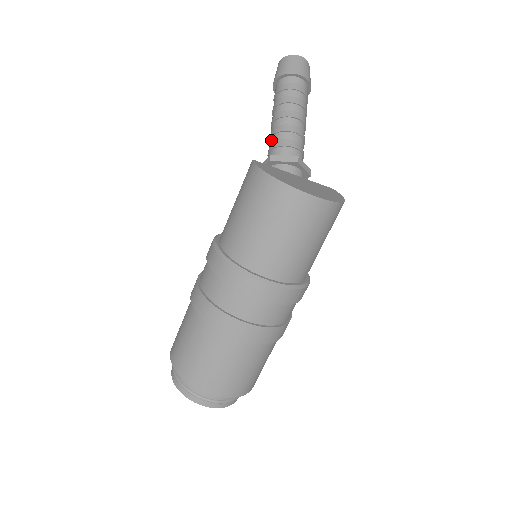
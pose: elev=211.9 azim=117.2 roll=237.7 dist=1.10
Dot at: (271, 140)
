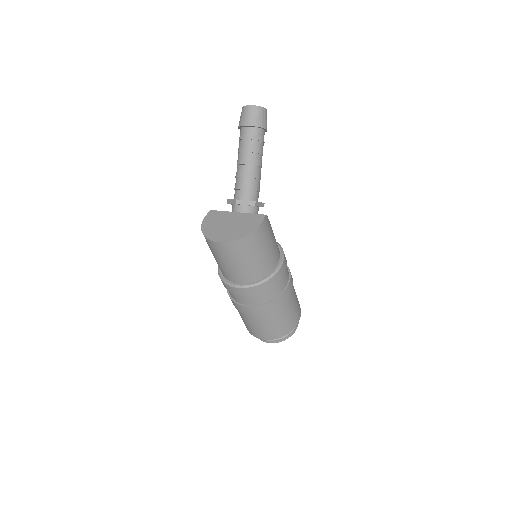
Dot at: occluded
